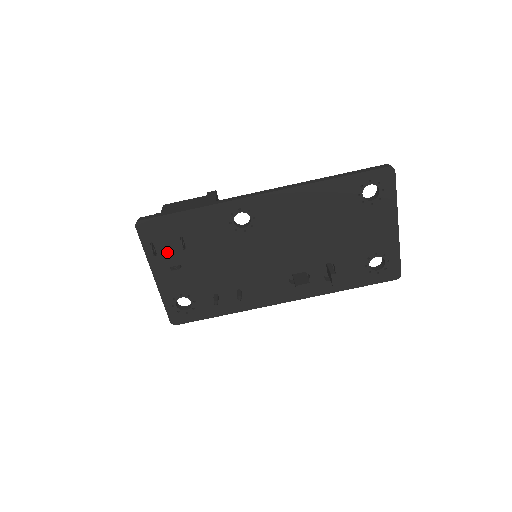
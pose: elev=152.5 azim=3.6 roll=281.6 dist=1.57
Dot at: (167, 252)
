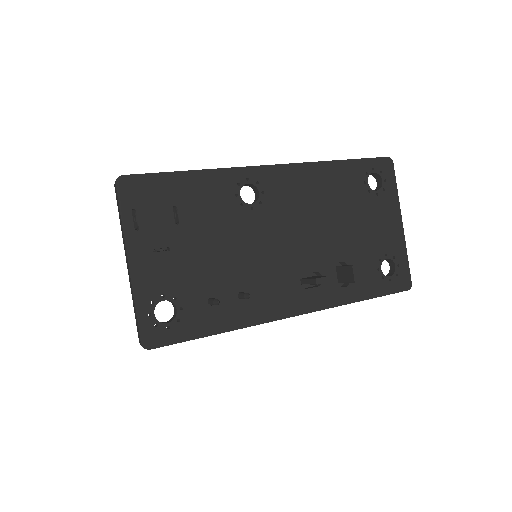
Dot at: (153, 226)
